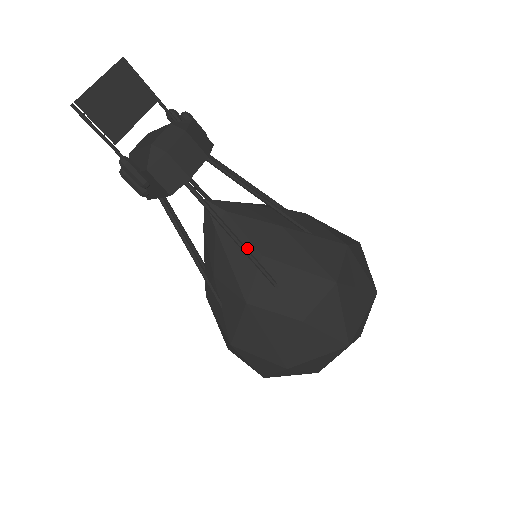
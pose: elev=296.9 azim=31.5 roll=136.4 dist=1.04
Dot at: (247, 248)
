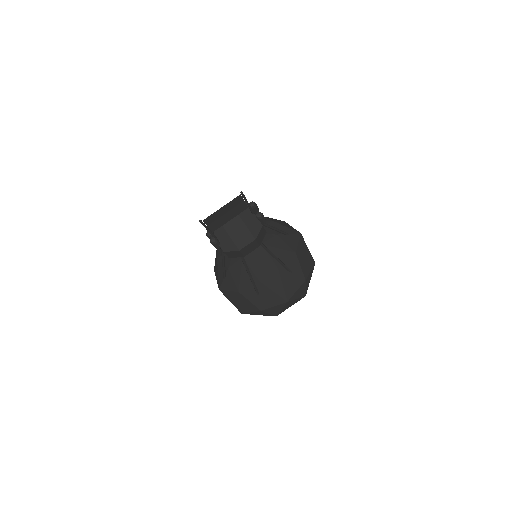
Dot at: (254, 274)
